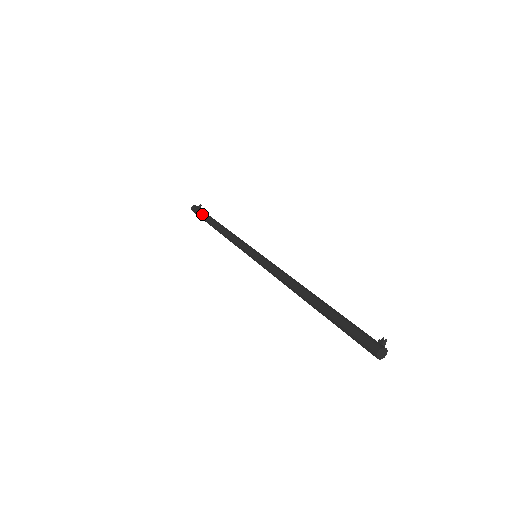
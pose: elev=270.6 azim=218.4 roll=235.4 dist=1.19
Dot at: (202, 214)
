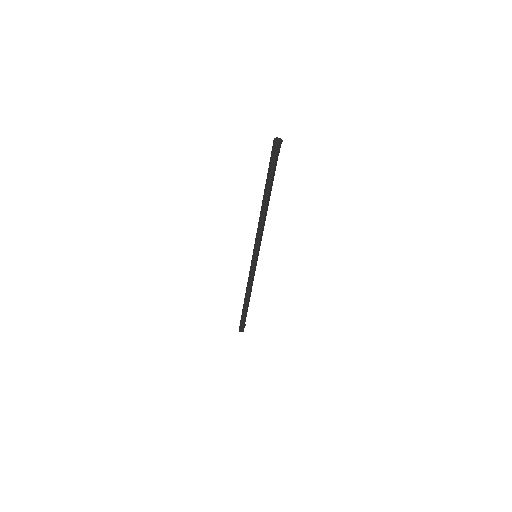
Dot at: (241, 315)
